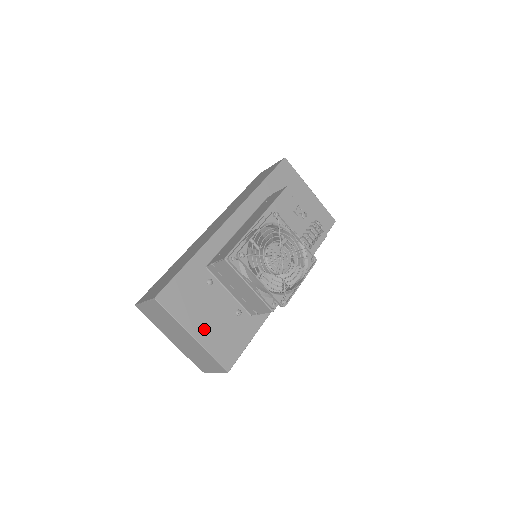
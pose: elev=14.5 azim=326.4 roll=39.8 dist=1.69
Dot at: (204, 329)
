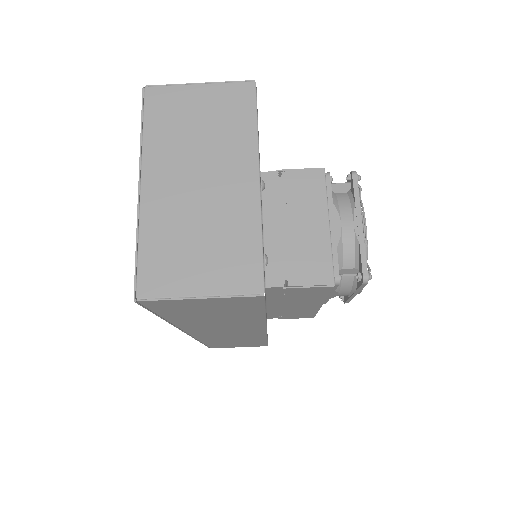
Dot at: occluded
